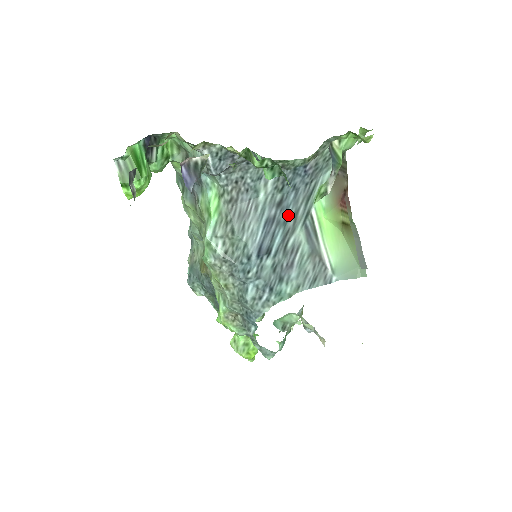
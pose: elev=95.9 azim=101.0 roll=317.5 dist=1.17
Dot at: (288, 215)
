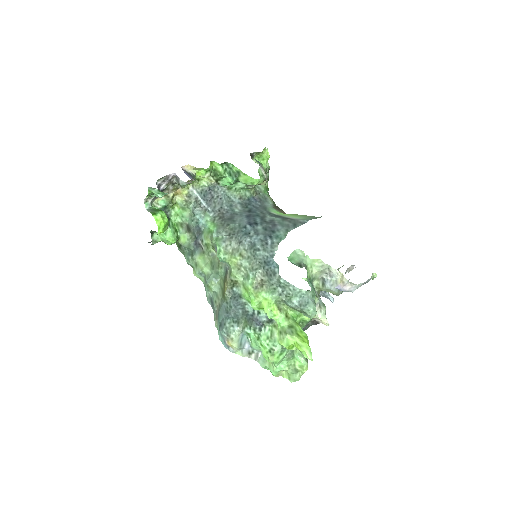
Dot at: (257, 213)
